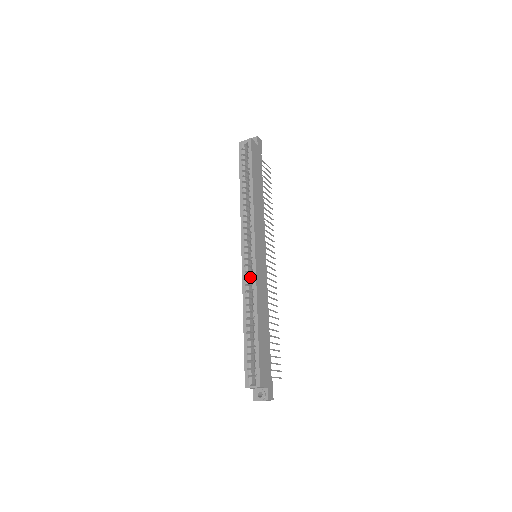
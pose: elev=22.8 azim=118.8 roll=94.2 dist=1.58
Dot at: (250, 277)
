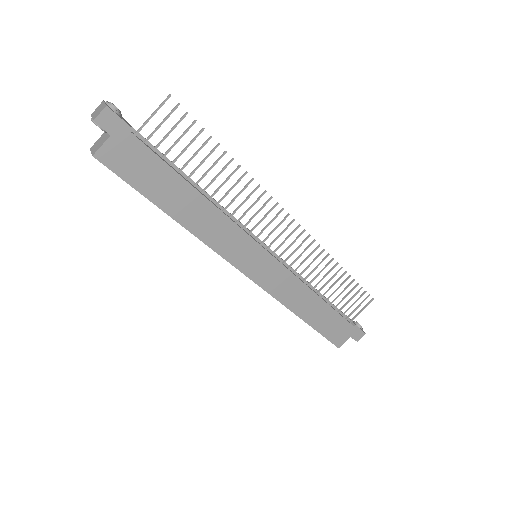
Dot at: occluded
